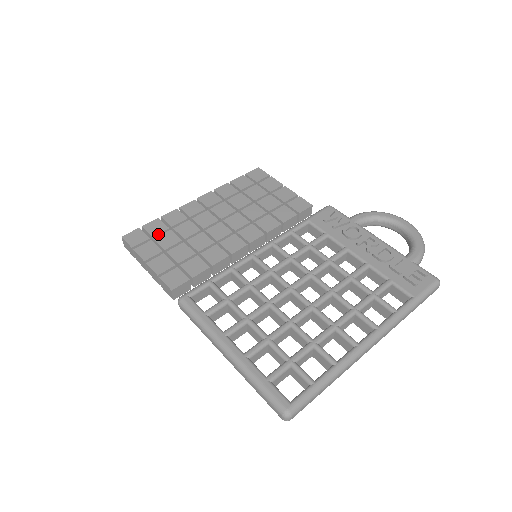
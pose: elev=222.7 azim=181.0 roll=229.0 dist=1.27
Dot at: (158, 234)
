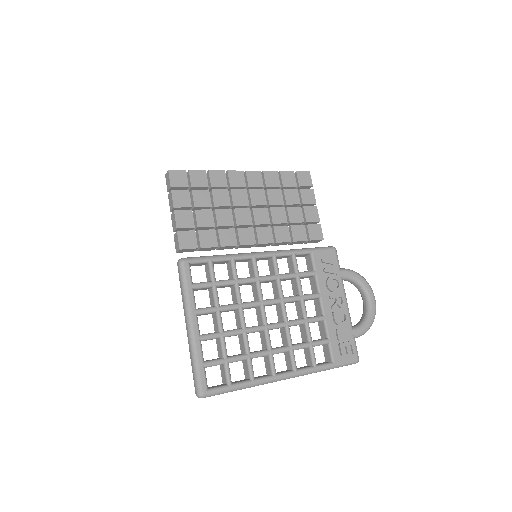
Dot at: (197, 187)
